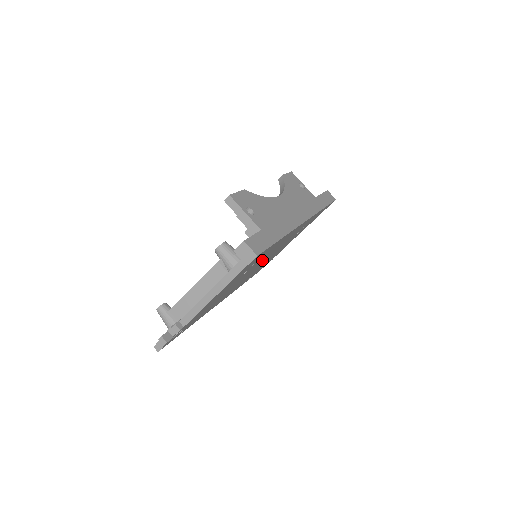
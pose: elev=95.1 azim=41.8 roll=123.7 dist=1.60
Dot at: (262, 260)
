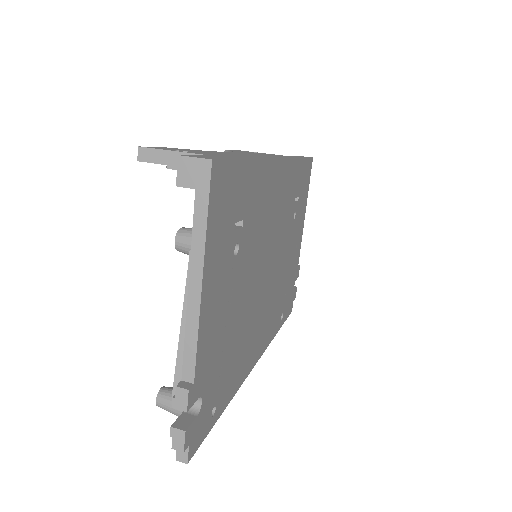
Dot at: (261, 243)
